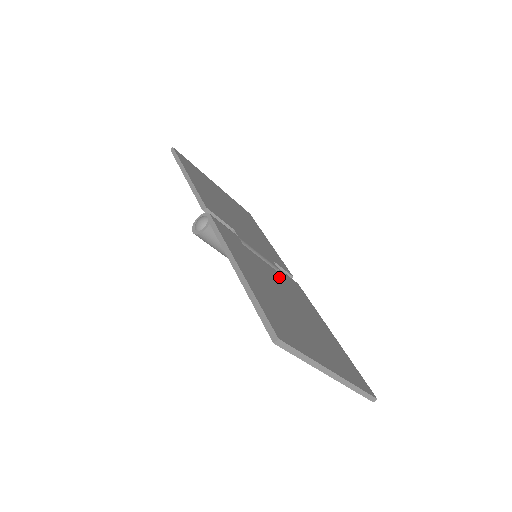
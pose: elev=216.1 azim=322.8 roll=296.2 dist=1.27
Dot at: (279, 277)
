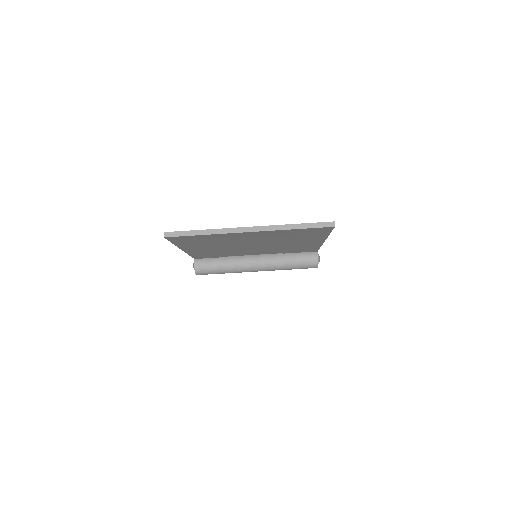
Dot at: occluded
